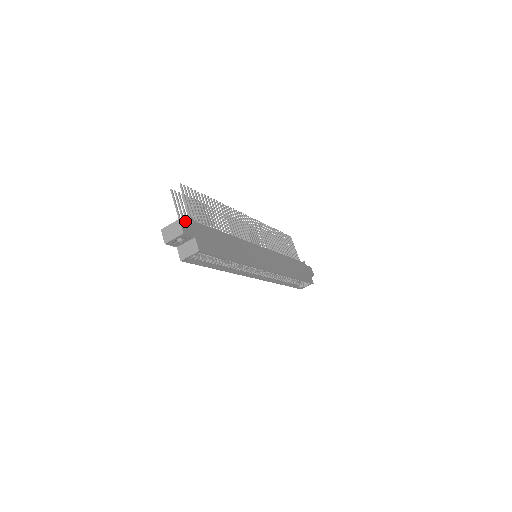
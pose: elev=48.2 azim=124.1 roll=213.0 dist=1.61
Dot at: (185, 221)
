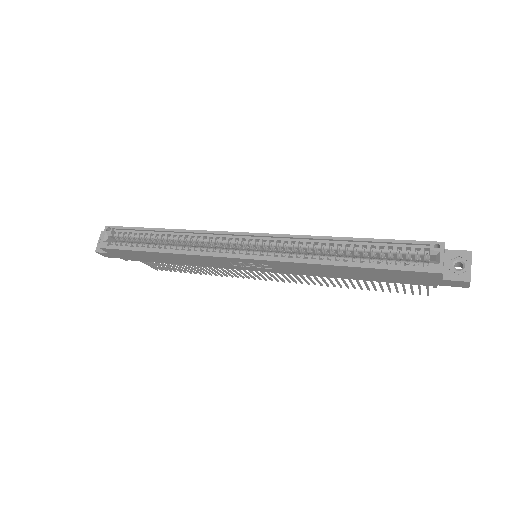
Dot at: occluded
